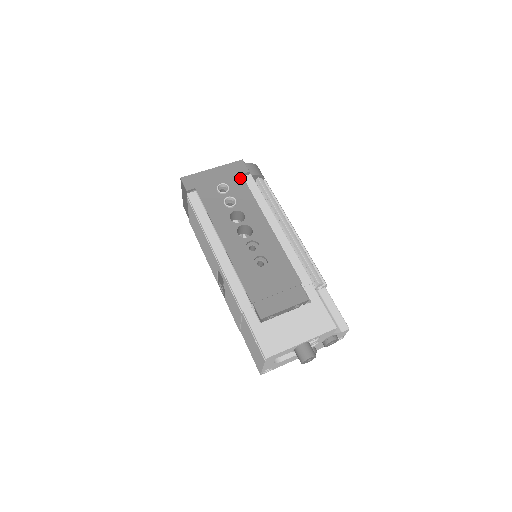
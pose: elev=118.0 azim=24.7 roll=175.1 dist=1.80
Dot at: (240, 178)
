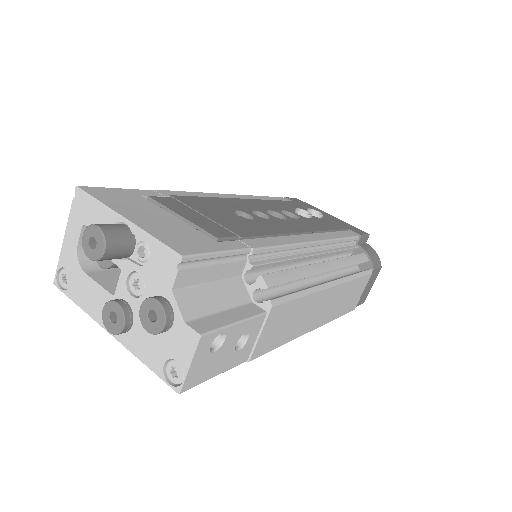
Dot at: (343, 227)
